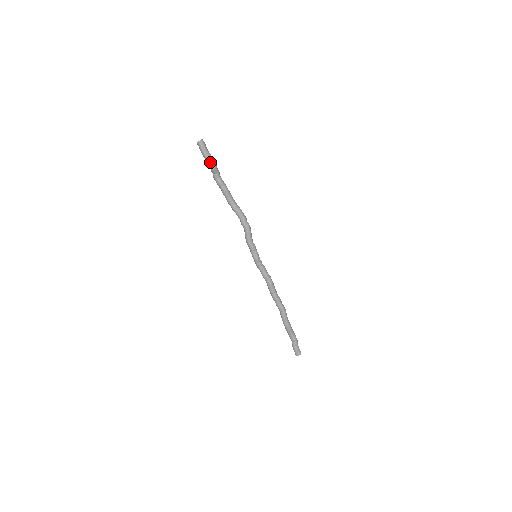
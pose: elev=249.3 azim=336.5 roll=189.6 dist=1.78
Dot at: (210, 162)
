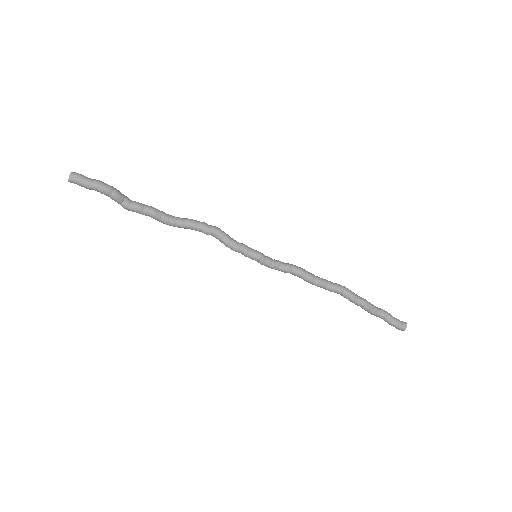
Dot at: (105, 187)
